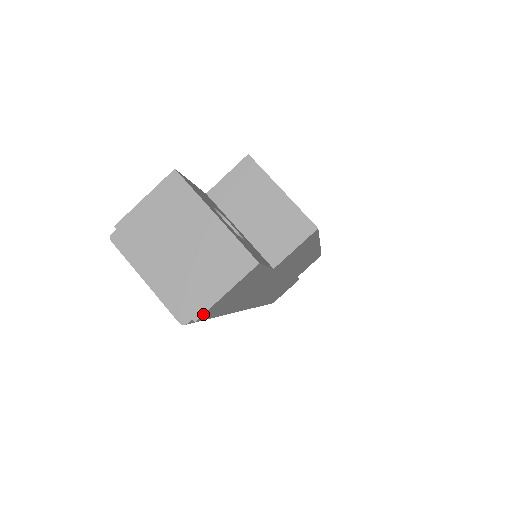
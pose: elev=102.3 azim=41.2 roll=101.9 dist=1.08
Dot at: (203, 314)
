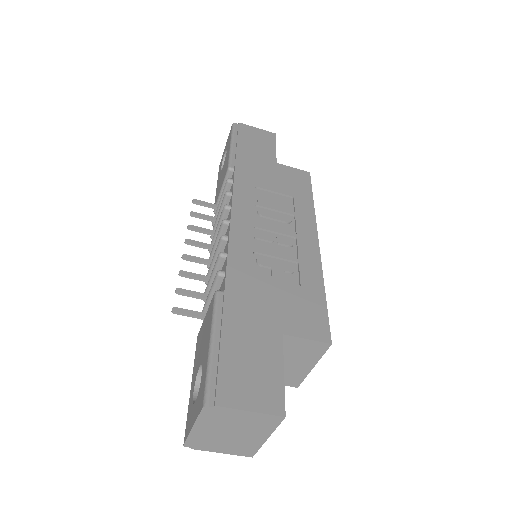
Dot at: occluded
